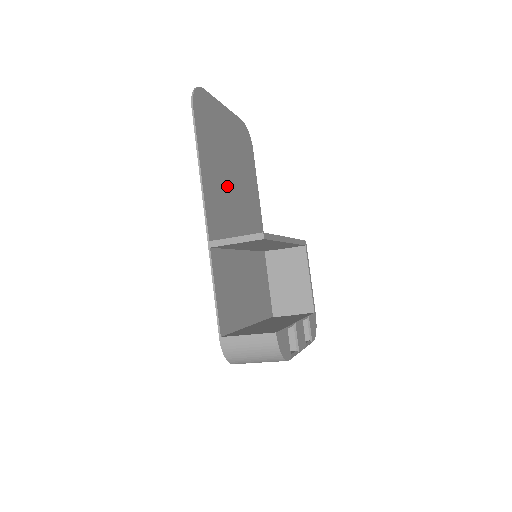
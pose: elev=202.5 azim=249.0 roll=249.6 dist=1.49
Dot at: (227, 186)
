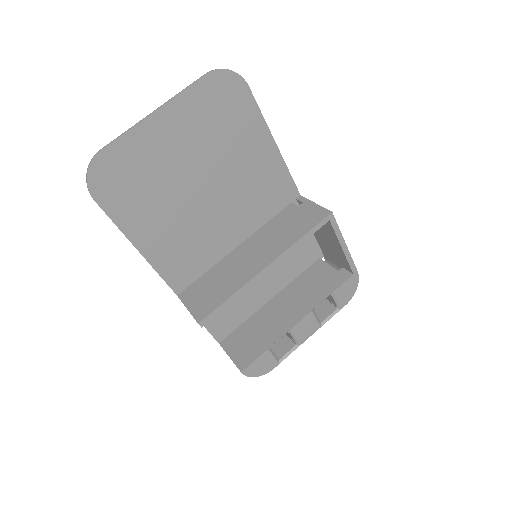
Dot at: (193, 213)
